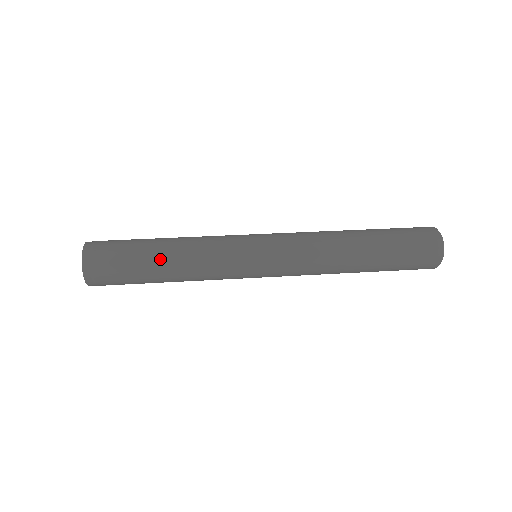
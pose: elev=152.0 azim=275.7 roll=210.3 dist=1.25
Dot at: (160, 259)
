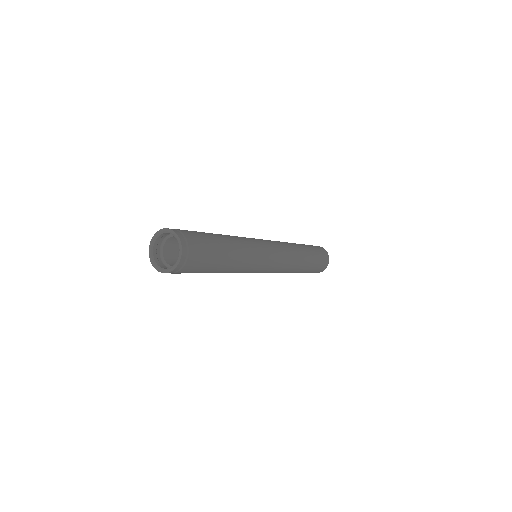
Dot at: (218, 235)
